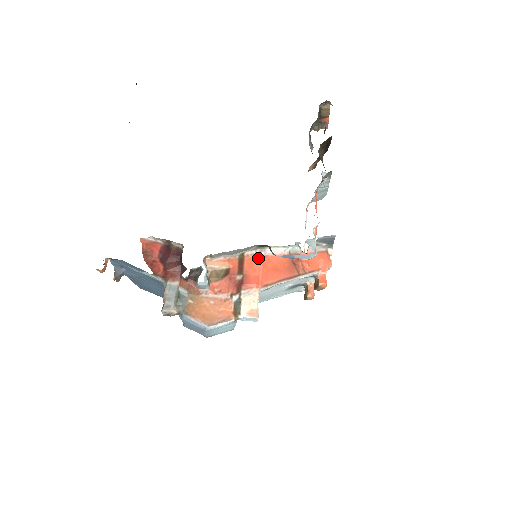
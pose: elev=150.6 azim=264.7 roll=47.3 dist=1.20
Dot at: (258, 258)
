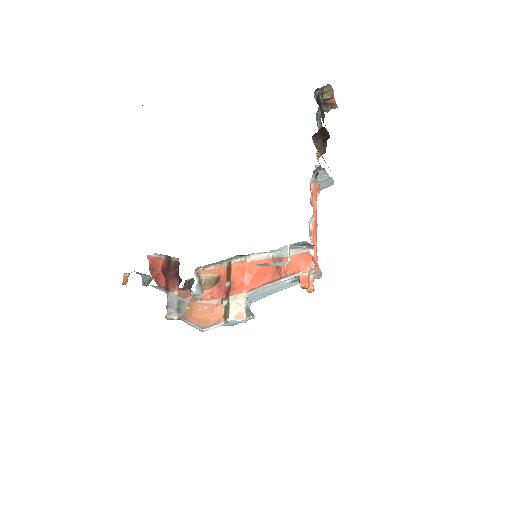
Dot at: (243, 265)
